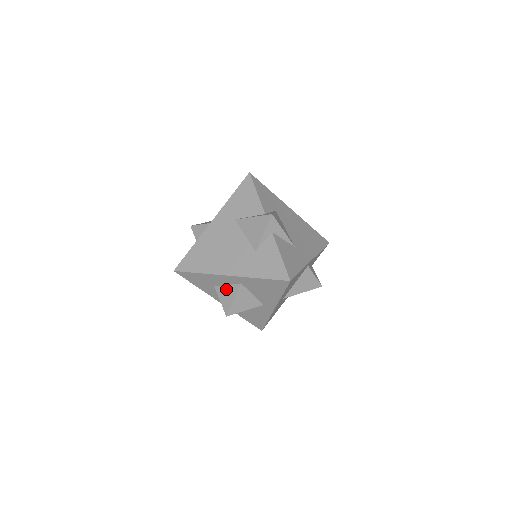
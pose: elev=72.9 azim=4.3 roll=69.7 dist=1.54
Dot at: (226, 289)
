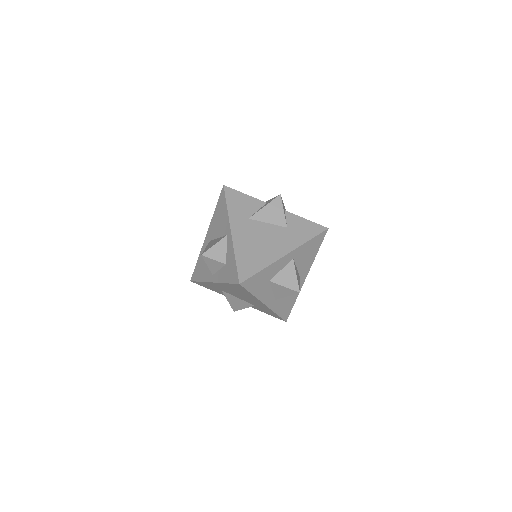
Dot at: (283, 273)
